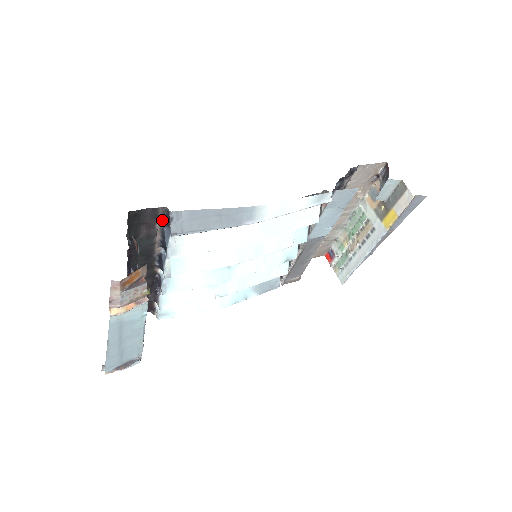
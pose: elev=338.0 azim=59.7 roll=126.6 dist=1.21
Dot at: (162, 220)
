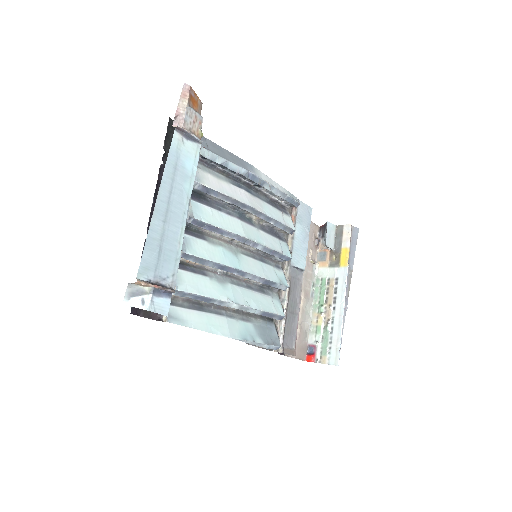
Dot at: occluded
